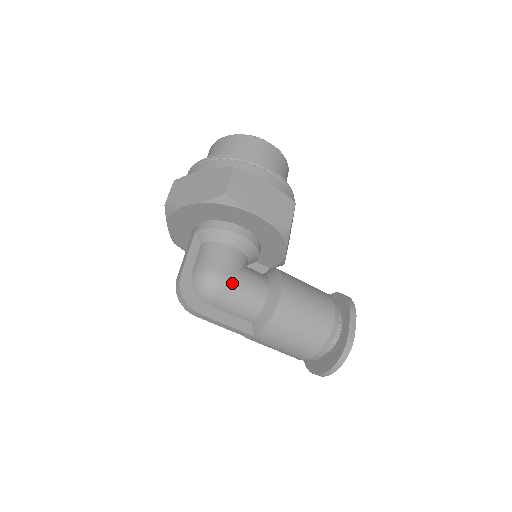
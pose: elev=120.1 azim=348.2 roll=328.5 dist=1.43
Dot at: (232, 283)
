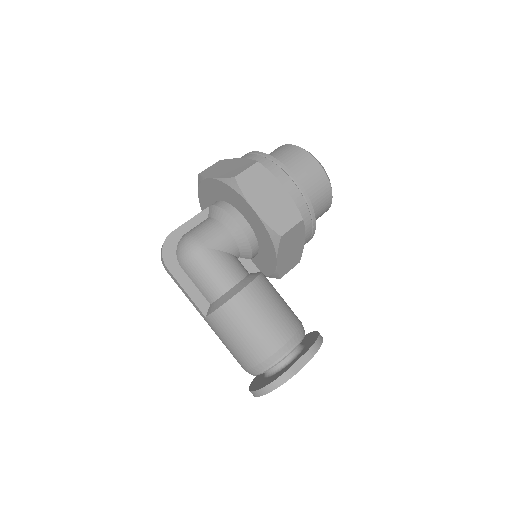
Dot at: (206, 258)
